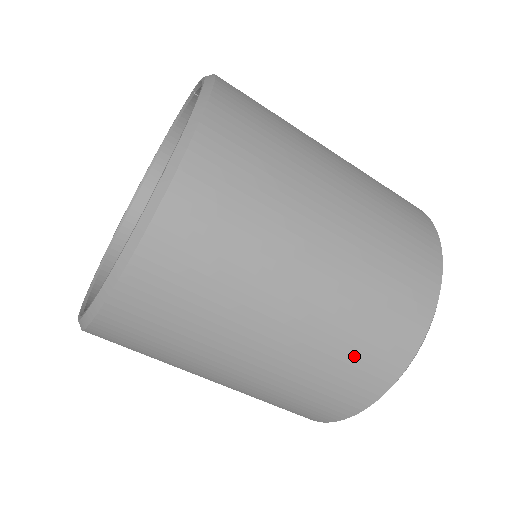
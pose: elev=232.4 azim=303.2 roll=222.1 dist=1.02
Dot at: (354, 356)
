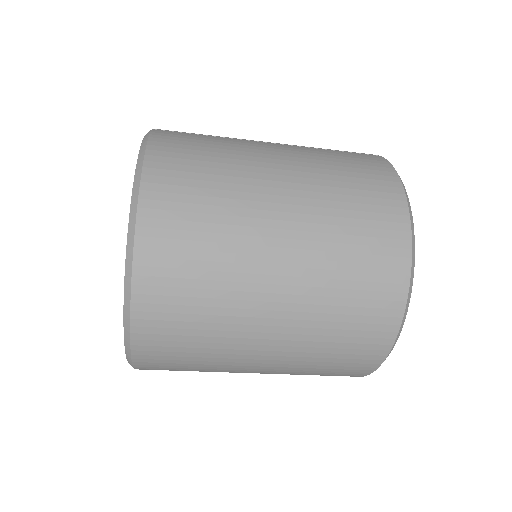
Dot at: (335, 358)
